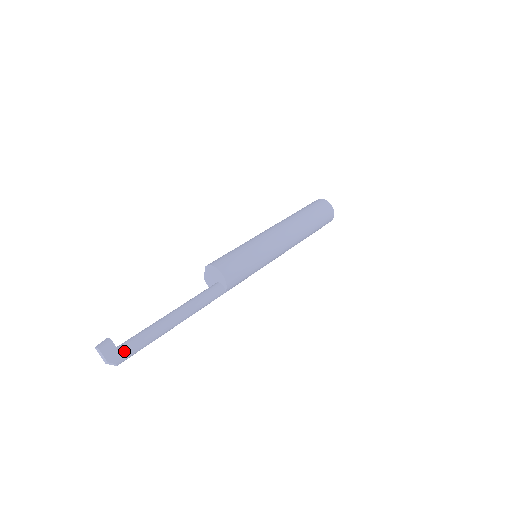
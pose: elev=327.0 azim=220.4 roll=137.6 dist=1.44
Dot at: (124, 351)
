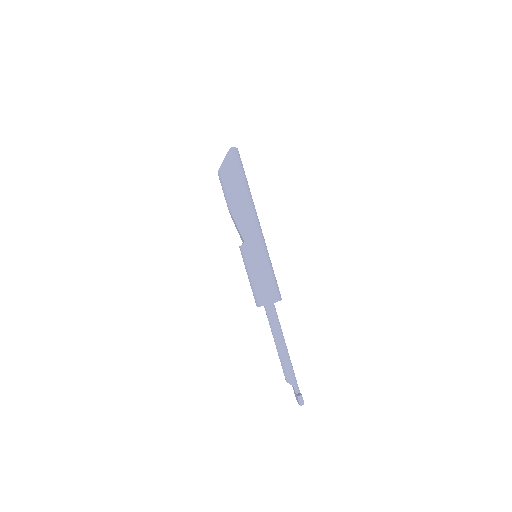
Dot at: occluded
